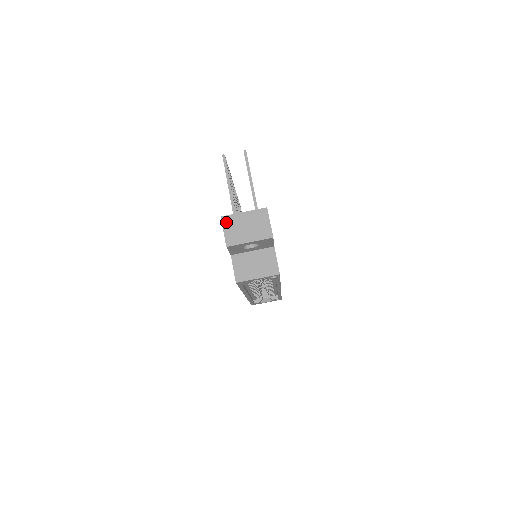
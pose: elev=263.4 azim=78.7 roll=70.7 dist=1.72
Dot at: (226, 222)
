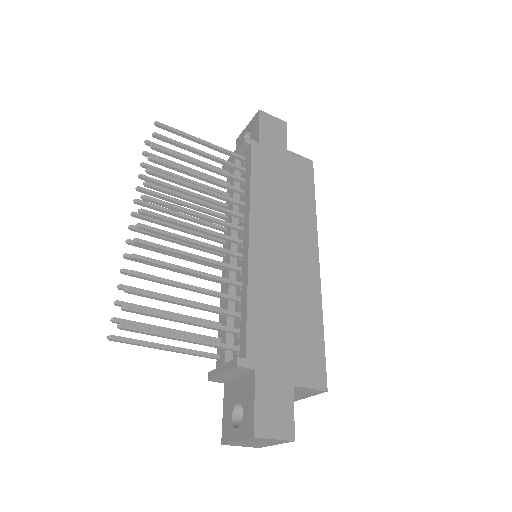
Dot at: (232, 445)
